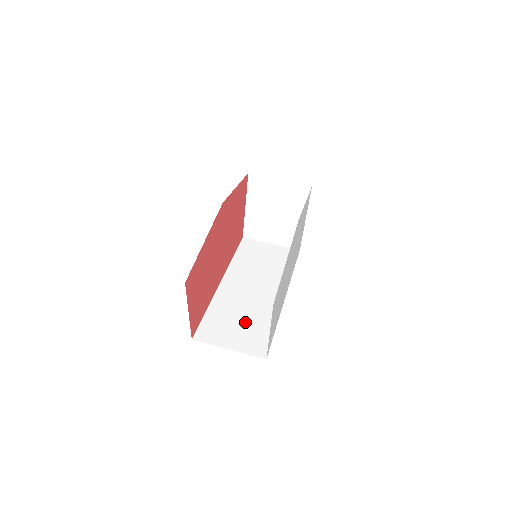
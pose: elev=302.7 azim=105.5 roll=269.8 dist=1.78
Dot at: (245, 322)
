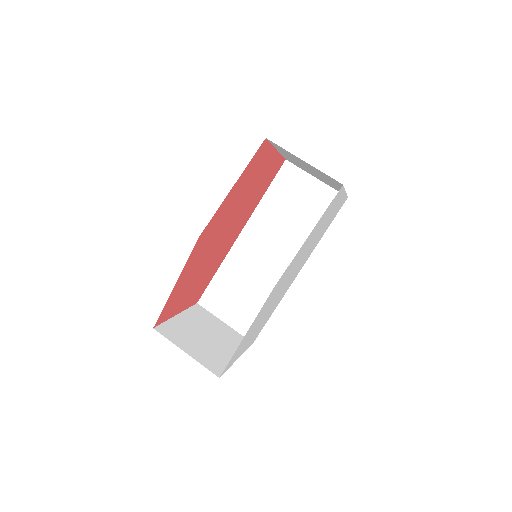
Dot at: (248, 296)
